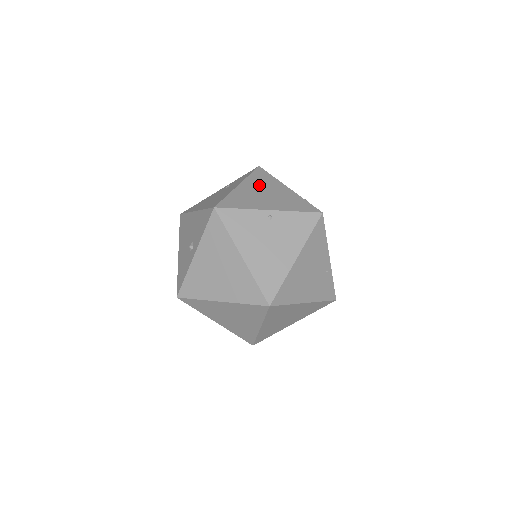
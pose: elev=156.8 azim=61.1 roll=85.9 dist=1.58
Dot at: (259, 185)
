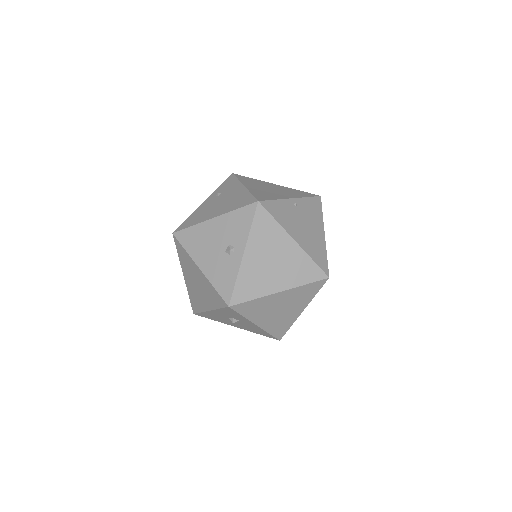
Dot at: (257, 184)
